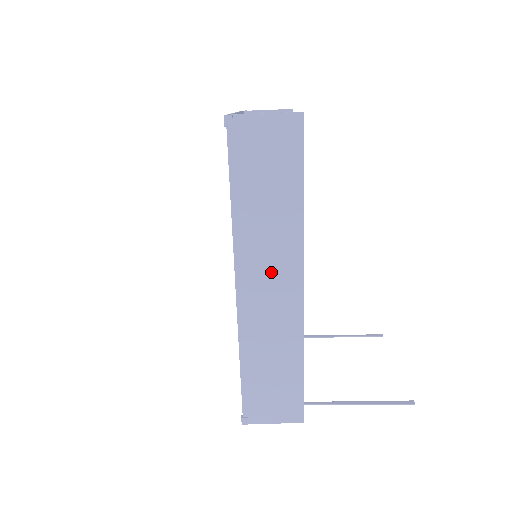
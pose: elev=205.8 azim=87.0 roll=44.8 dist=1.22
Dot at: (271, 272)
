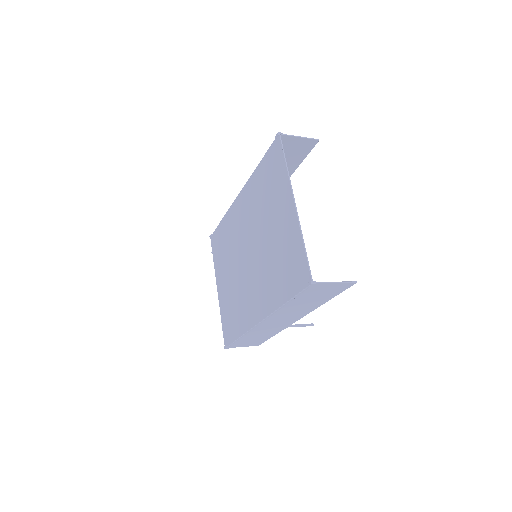
Dot at: (285, 318)
